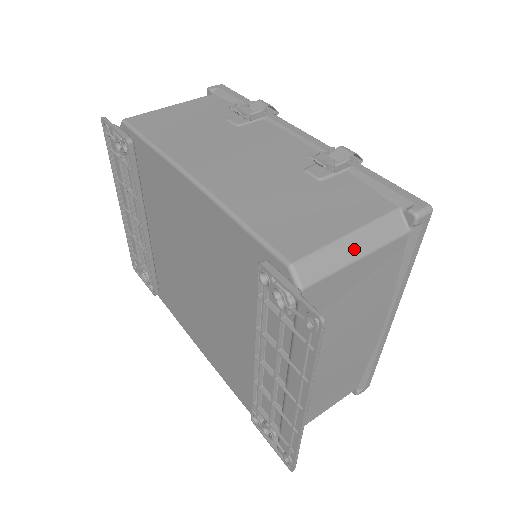
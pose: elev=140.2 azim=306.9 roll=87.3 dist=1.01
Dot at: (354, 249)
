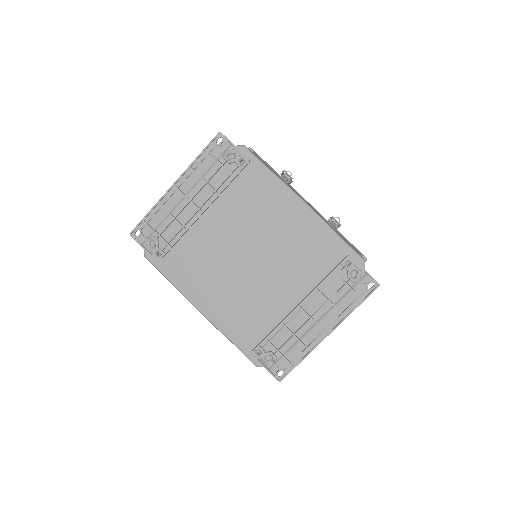
Dot at: occluded
